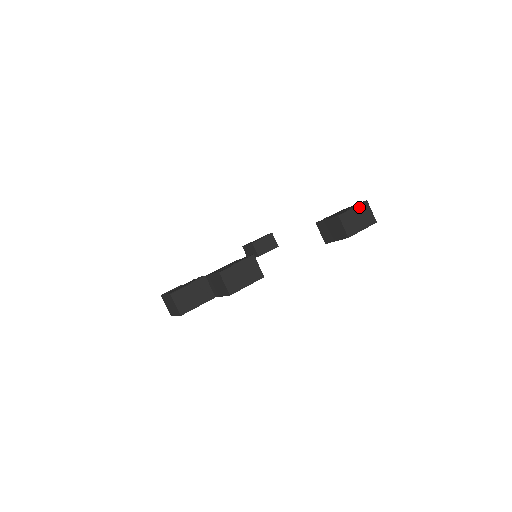
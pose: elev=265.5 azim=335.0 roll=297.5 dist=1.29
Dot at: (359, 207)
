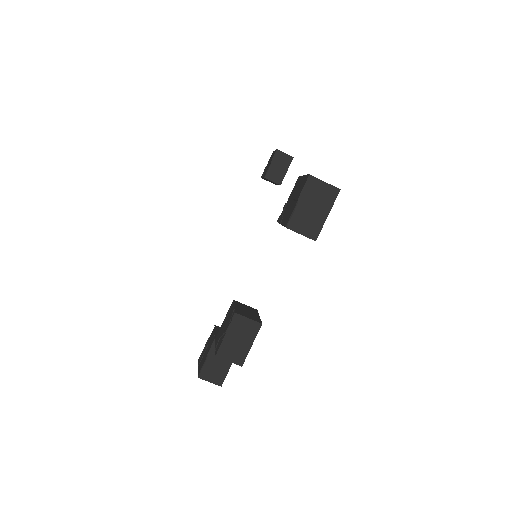
Dot at: (305, 193)
